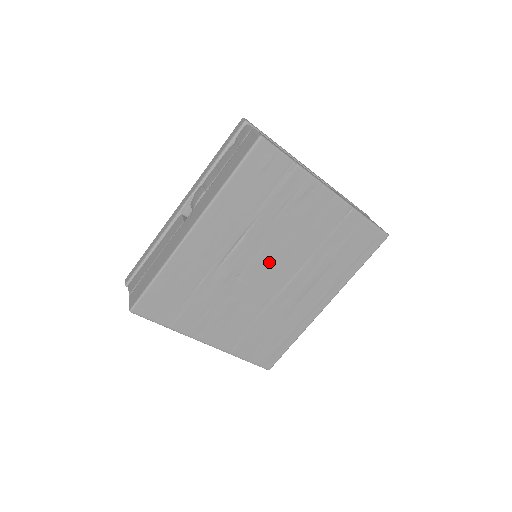
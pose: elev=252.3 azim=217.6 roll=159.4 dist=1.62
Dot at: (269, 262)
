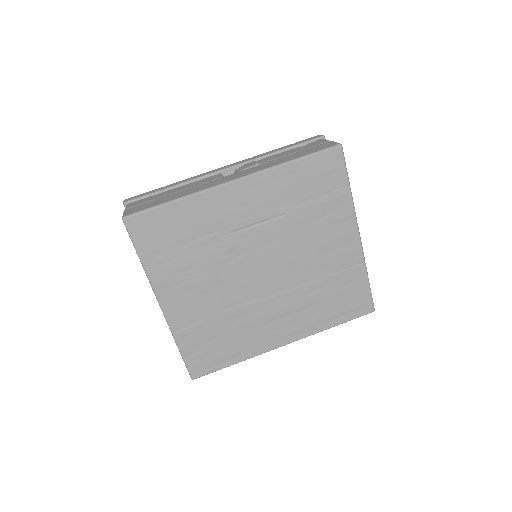
Dot at: (271, 262)
